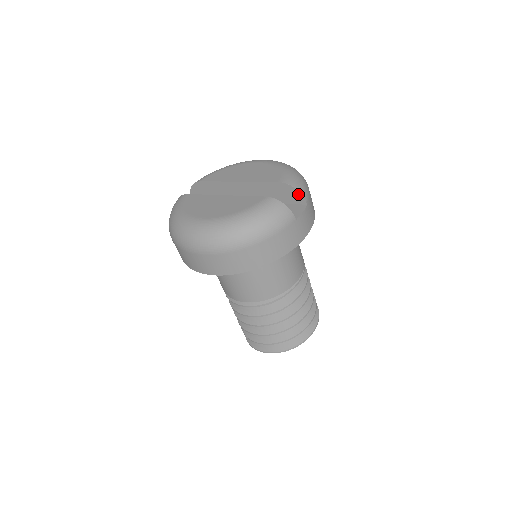
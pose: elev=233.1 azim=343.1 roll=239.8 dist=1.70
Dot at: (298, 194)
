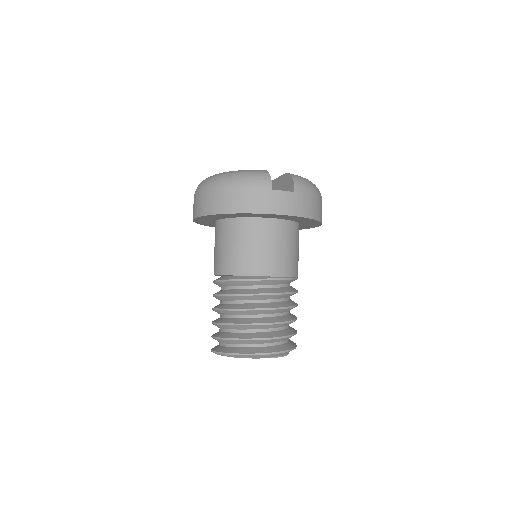
Dot at: (292, 182)
